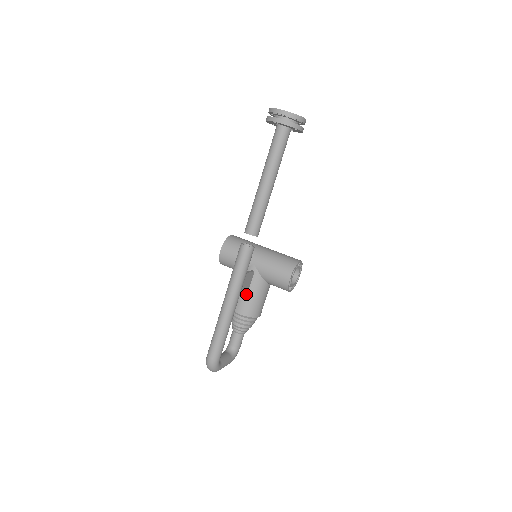
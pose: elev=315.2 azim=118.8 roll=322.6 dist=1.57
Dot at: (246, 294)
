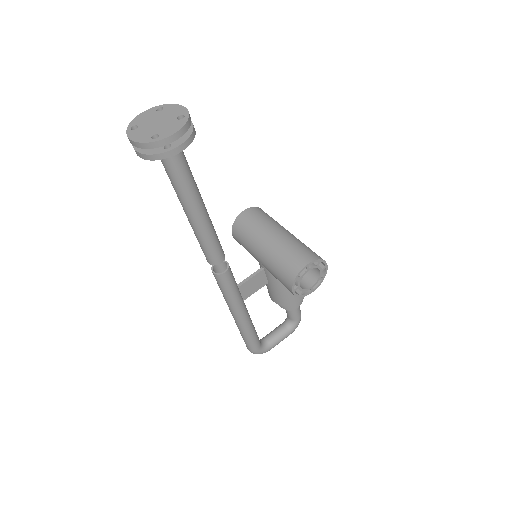
Dot at: (269, 287)
